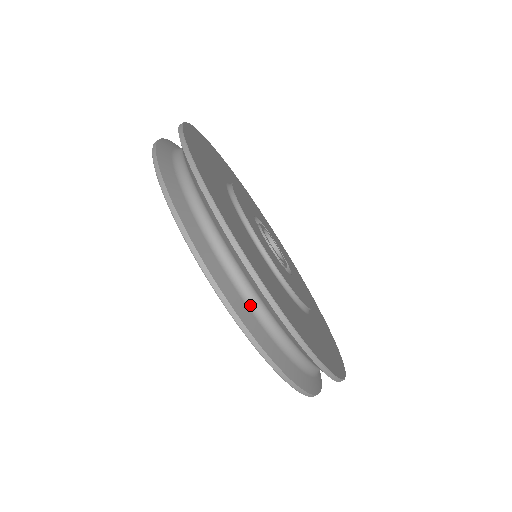
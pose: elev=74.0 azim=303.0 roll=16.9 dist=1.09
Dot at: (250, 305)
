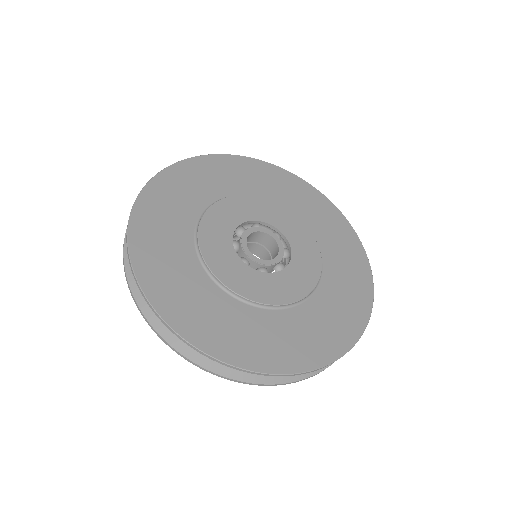
Dot at: occluded
